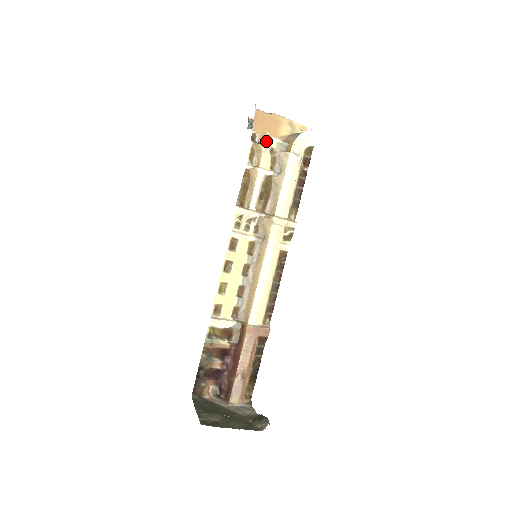
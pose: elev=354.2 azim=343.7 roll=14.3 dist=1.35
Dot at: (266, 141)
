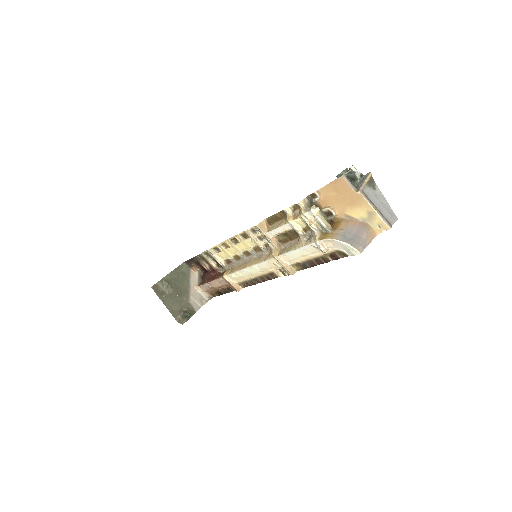
Dot at: (309, 213)
